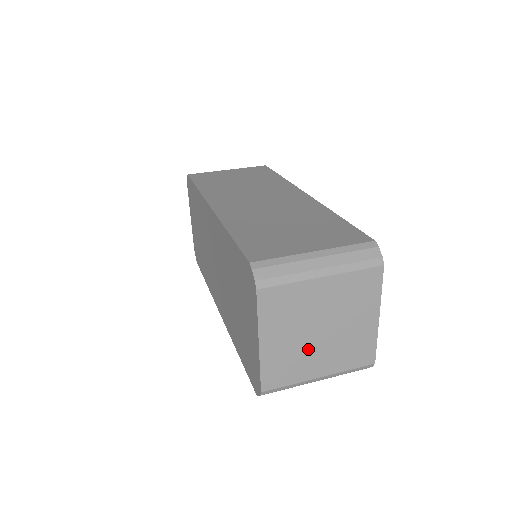
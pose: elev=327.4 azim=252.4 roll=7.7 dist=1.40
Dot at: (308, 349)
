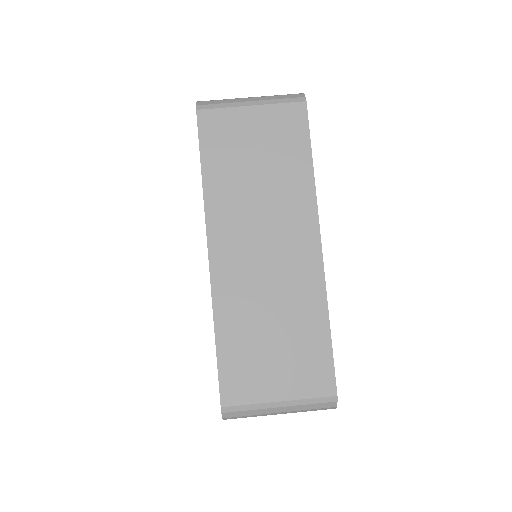
Dot at: occluded
